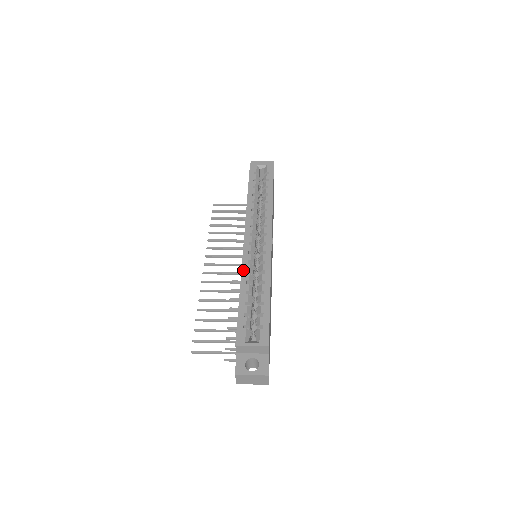
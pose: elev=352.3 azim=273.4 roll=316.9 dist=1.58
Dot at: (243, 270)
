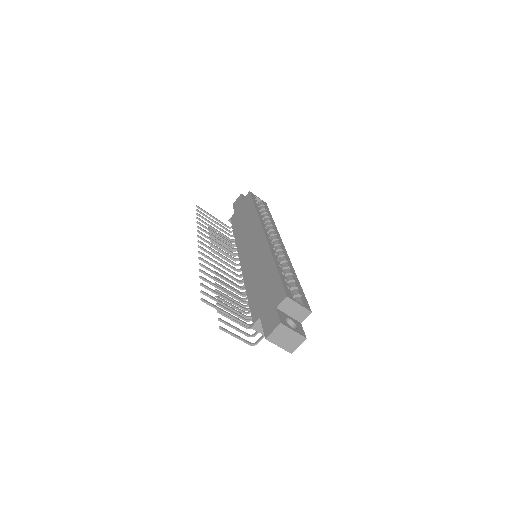
Dot at: (272, 251)
